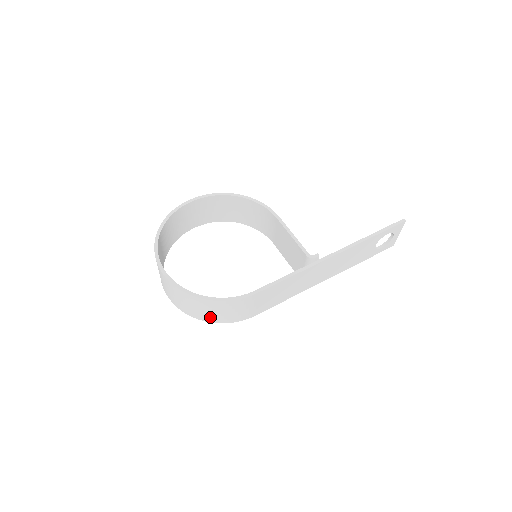
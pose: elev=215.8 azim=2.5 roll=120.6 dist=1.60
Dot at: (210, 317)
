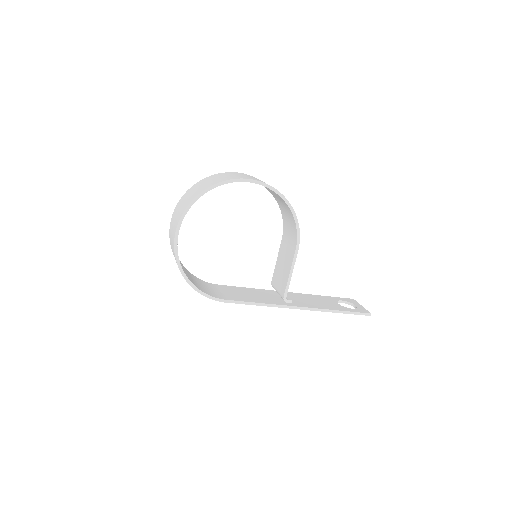
Dot at: occluded
